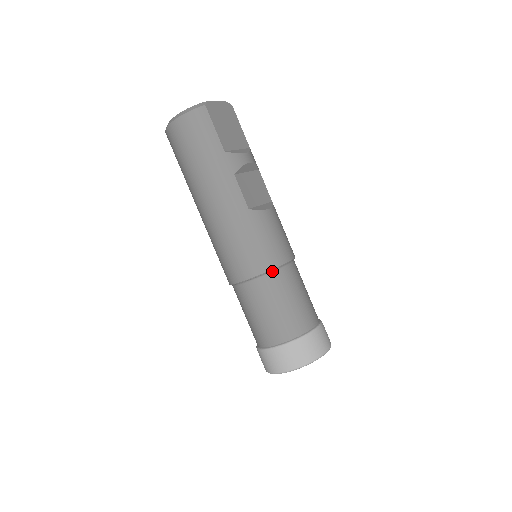
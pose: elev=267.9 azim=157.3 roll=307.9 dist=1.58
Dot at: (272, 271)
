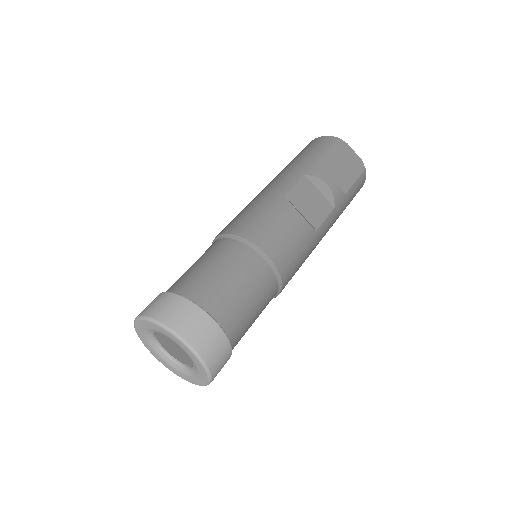
Dot at: (242, 241)
